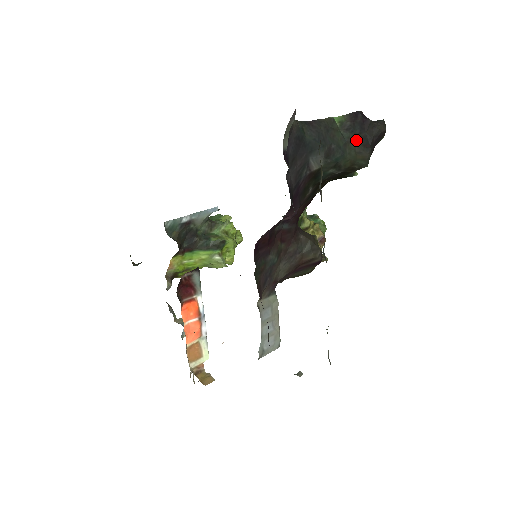
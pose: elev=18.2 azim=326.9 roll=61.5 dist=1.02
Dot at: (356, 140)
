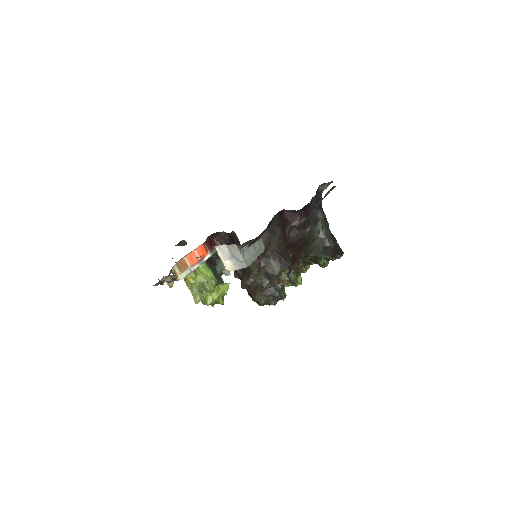
Dot at: (333, 237)
